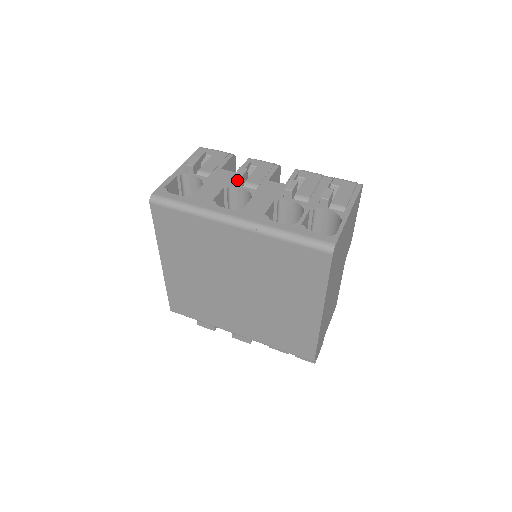
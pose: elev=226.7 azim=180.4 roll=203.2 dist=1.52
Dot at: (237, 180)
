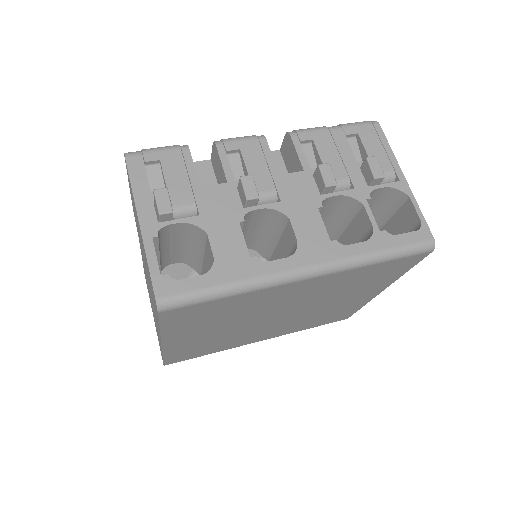
Dot at: (253, 202)
